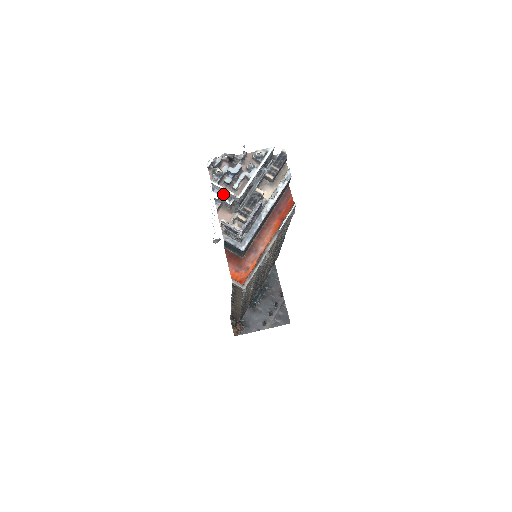
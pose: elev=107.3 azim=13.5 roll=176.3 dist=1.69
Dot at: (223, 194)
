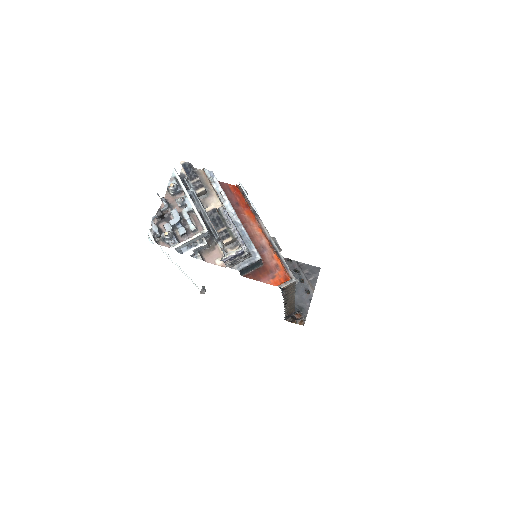
Dot at: (192, 245)
